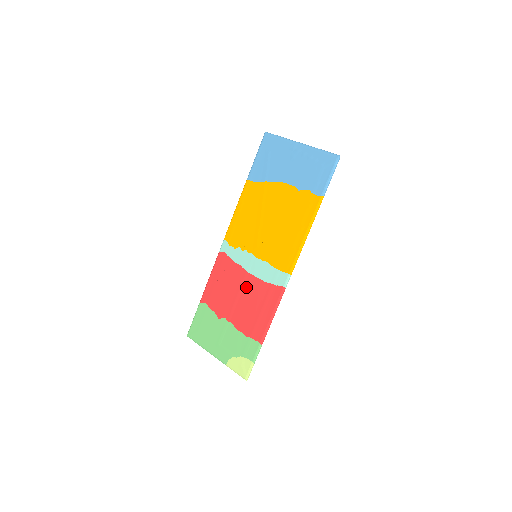
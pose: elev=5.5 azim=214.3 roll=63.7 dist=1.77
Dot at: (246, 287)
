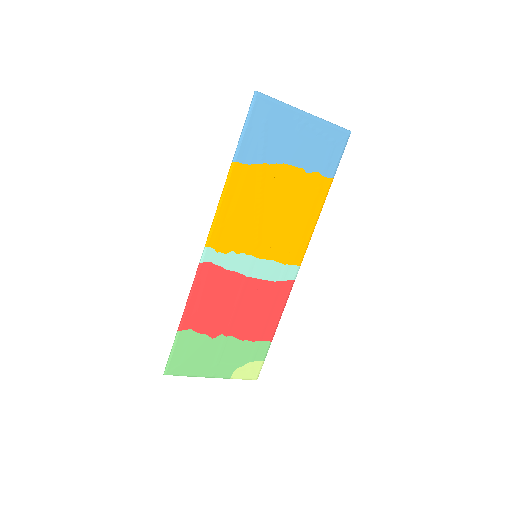
Dot at: (248, 293)
